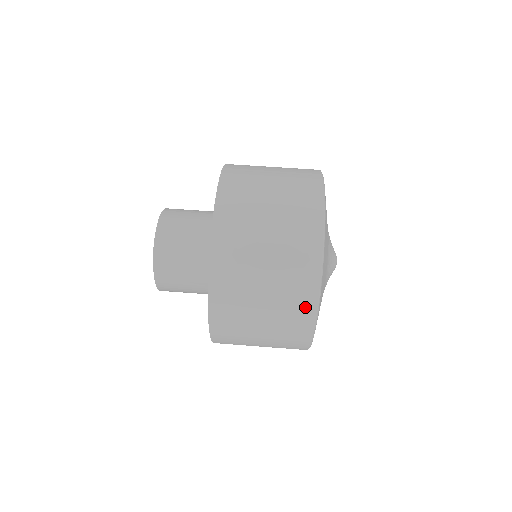
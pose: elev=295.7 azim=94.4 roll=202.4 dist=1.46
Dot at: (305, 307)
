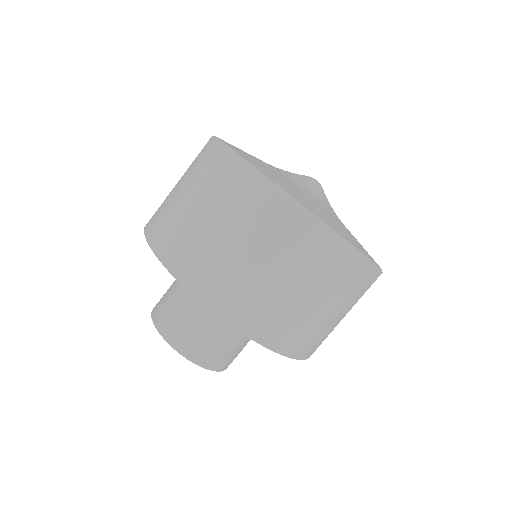
Dot at: occluded
